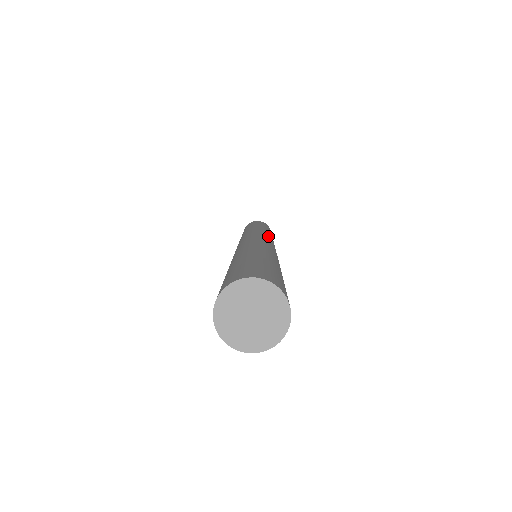
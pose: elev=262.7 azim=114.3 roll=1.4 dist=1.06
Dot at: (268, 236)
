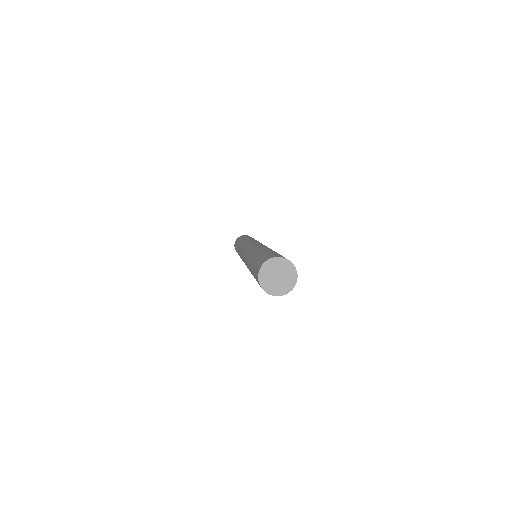
Dot at: occluded
